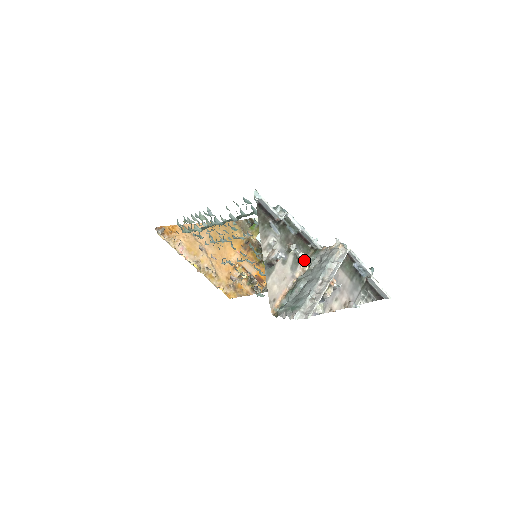
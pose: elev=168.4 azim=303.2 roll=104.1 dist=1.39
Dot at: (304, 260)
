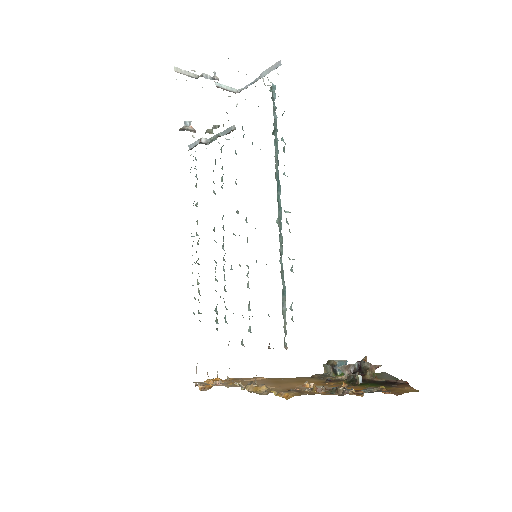
Dot at: occluded
